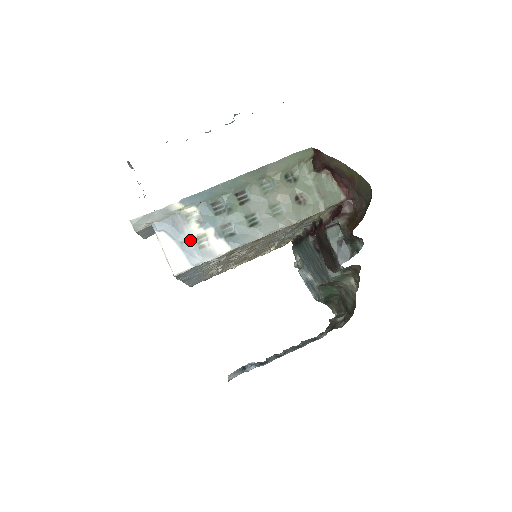
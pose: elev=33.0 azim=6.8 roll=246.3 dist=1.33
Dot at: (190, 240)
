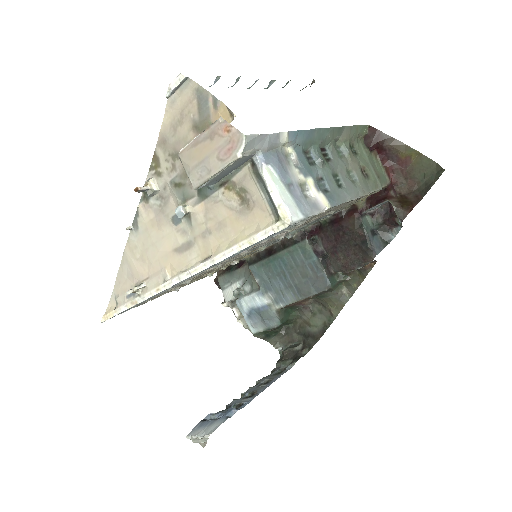
Dot at: (295, 185)
